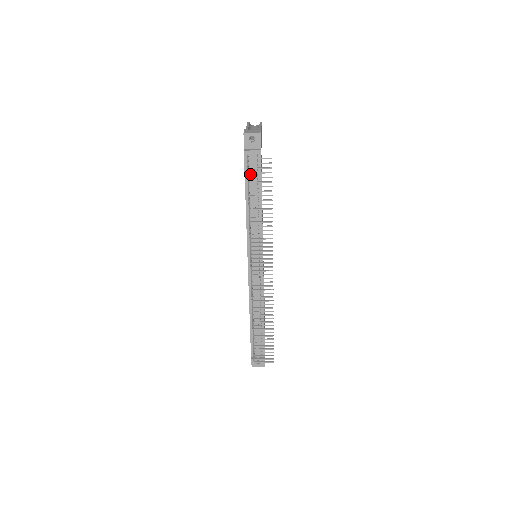
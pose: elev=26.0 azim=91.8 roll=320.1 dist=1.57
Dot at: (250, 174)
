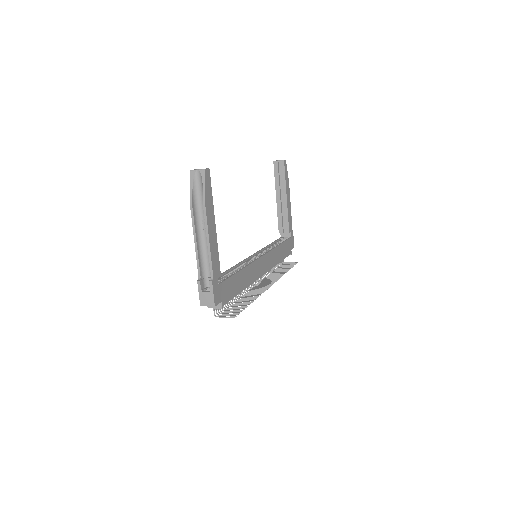
Dot at: occluded
